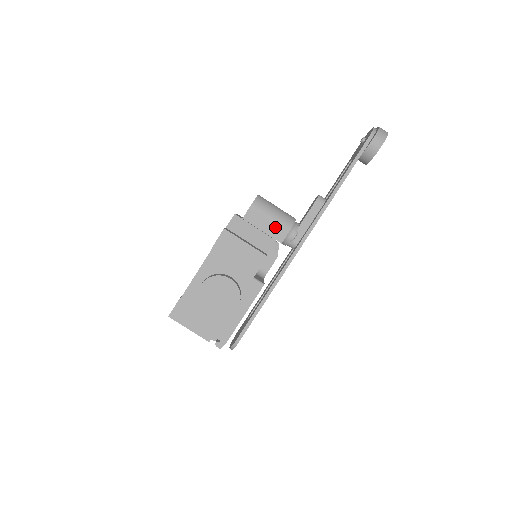
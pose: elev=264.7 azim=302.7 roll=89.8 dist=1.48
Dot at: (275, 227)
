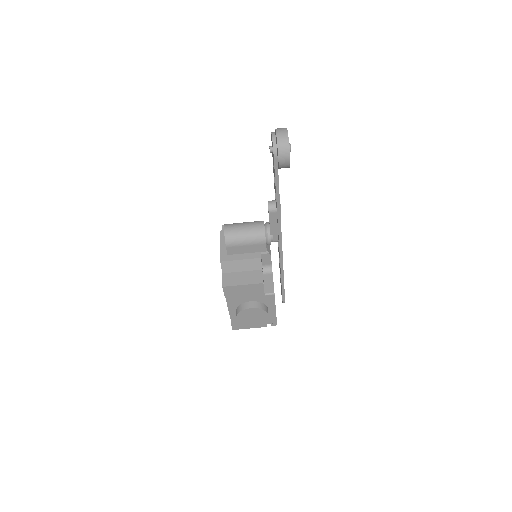
Dot at: (254, 247)
